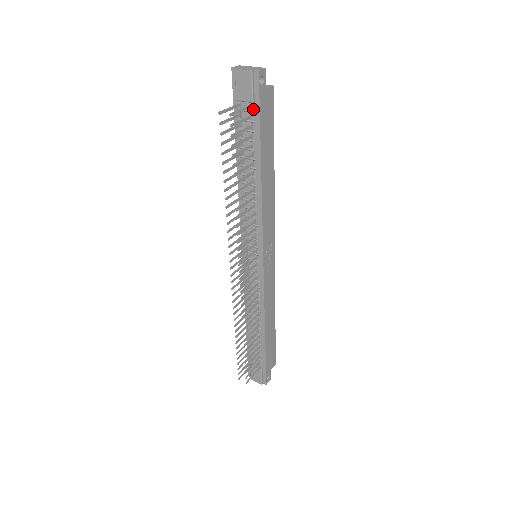
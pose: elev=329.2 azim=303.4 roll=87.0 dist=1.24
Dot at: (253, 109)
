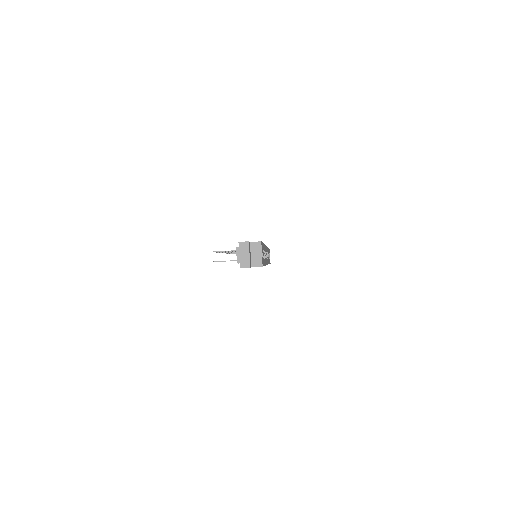
Dot at: occluded
